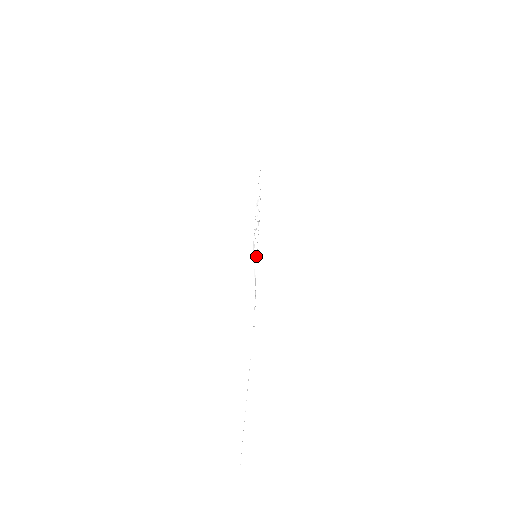
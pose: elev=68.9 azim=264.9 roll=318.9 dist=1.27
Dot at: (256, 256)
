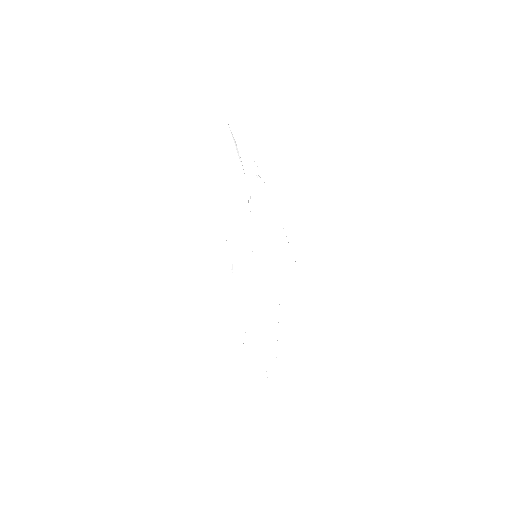
Dot at: occluded
